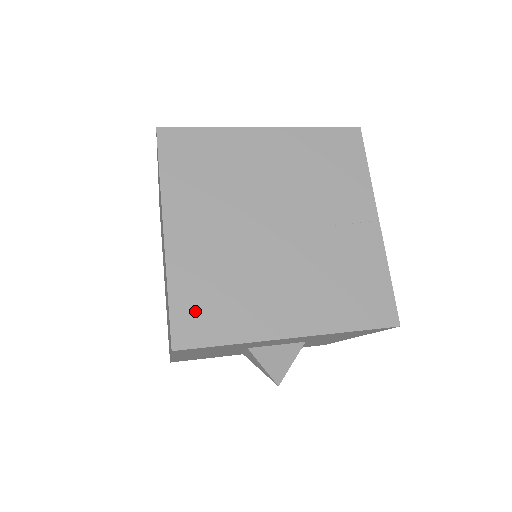
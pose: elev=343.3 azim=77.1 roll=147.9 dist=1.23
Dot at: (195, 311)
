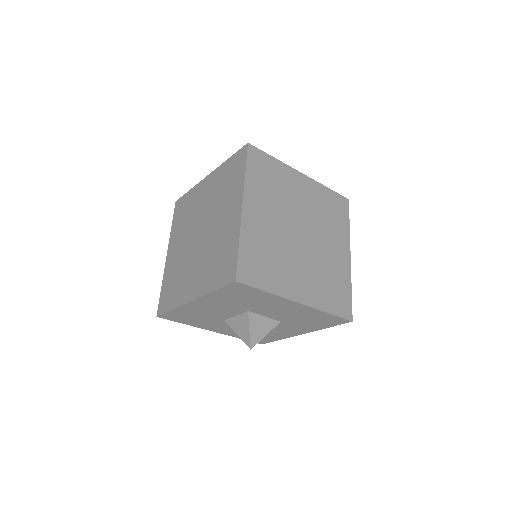
Dot at: (252, 263)
